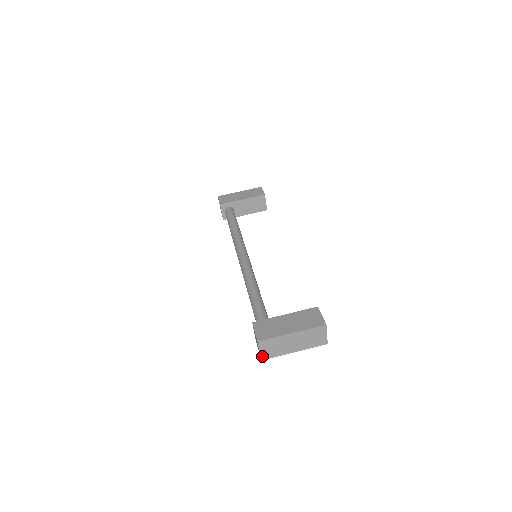
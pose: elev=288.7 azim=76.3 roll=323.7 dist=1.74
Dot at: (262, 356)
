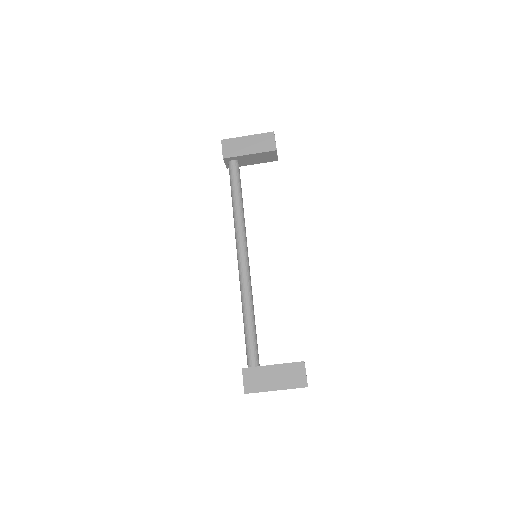
Dot at: occluded
